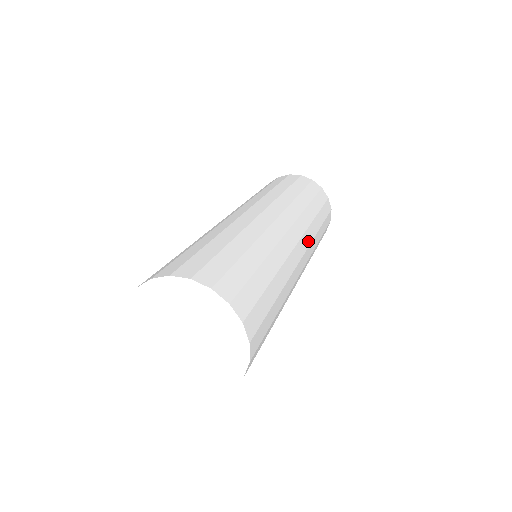
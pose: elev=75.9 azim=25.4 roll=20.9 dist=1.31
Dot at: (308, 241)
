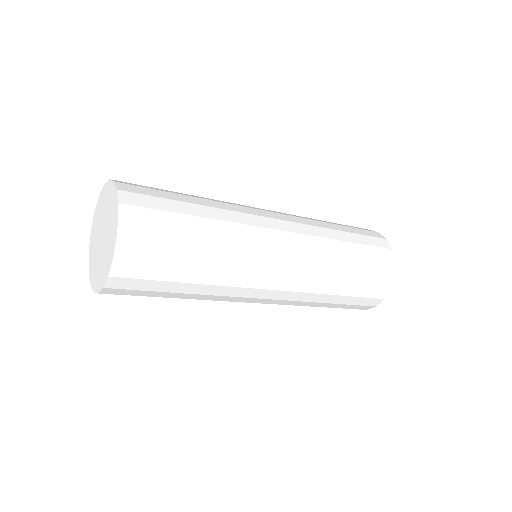
Dot at: (290, 298)
